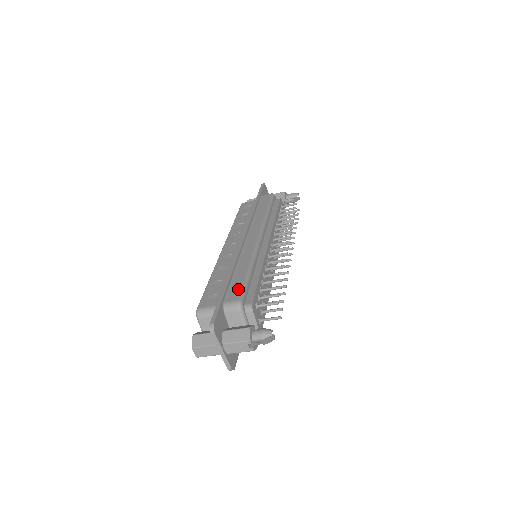
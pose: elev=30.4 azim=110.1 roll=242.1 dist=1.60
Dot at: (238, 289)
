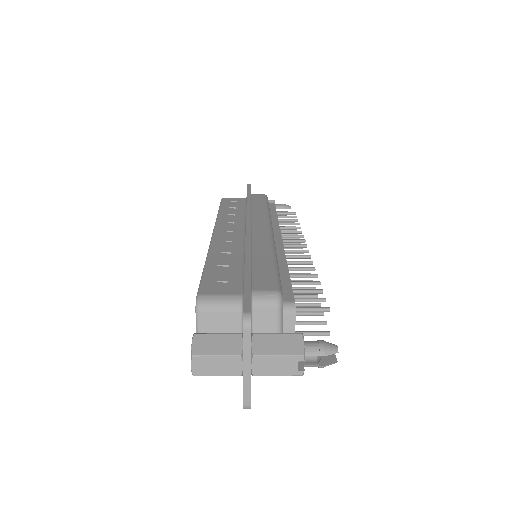
Dot at: (269, 277)
